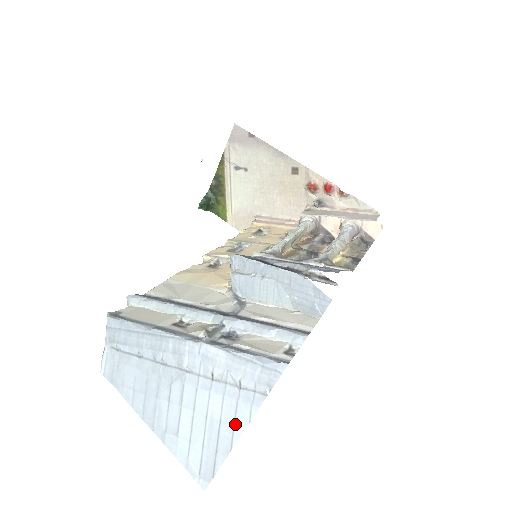
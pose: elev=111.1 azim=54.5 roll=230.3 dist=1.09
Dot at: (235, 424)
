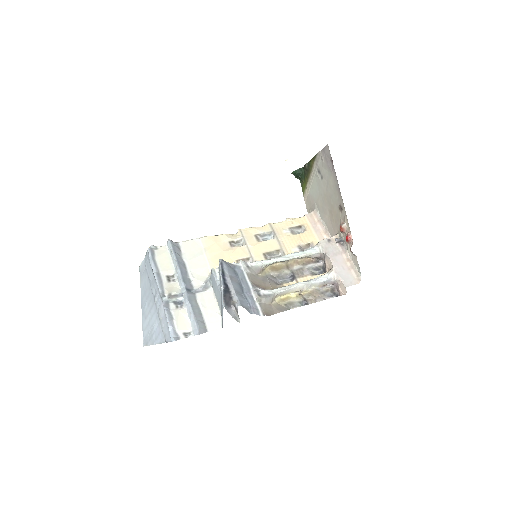
Dot at: (156, 339)
